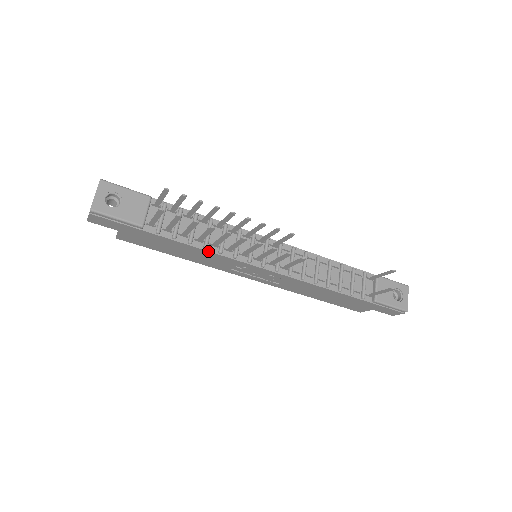
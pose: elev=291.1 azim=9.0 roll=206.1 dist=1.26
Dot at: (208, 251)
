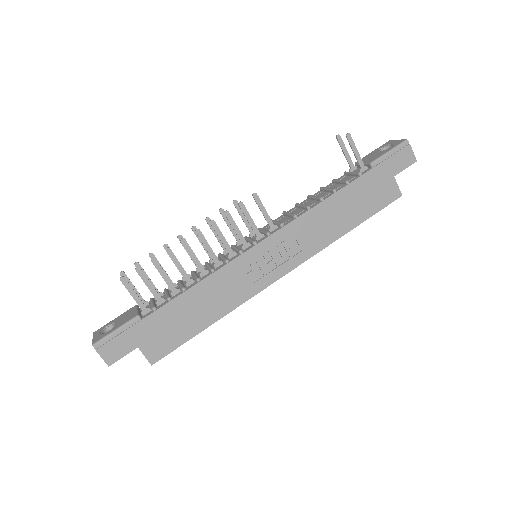
Dot at: (203, 280)
